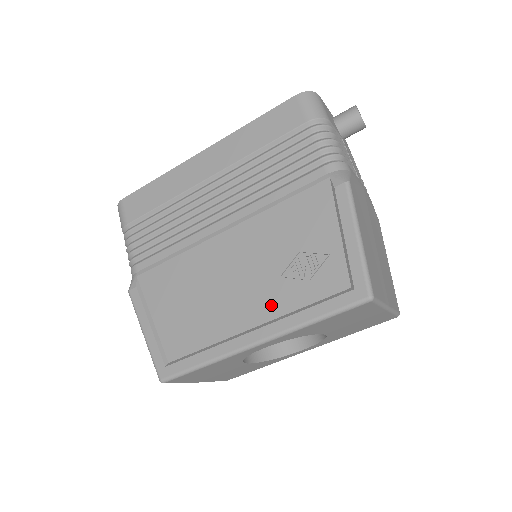
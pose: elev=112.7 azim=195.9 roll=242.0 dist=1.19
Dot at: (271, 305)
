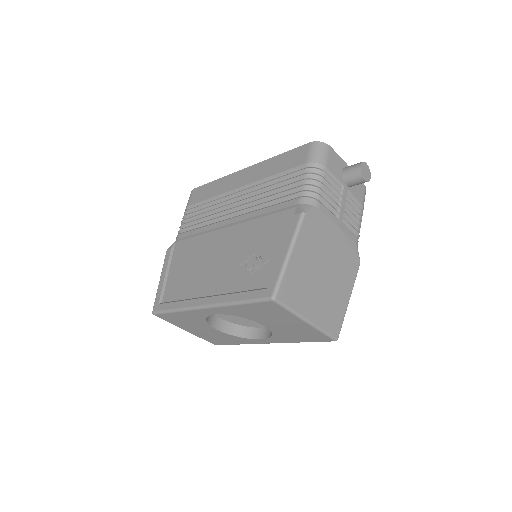
Dot at: (224, 284)
